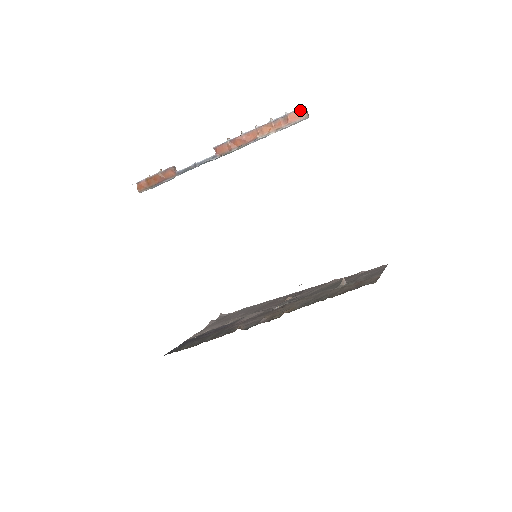
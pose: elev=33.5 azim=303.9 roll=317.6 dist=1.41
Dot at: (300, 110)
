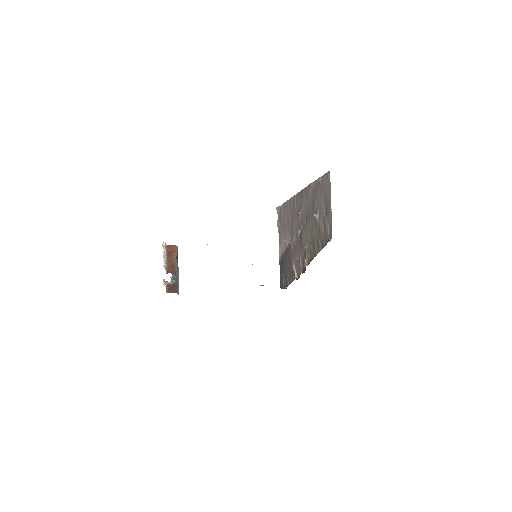
Dot at: (167, 247)
